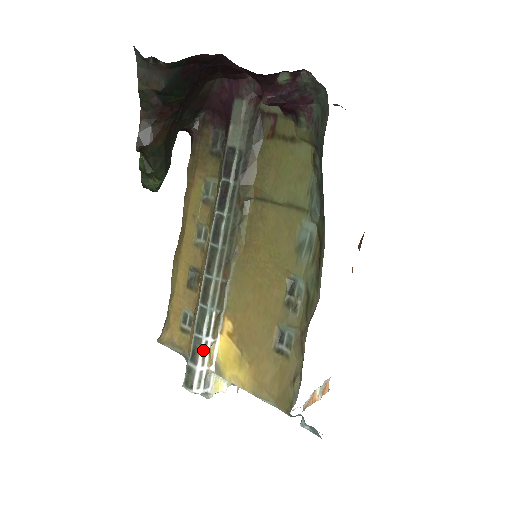
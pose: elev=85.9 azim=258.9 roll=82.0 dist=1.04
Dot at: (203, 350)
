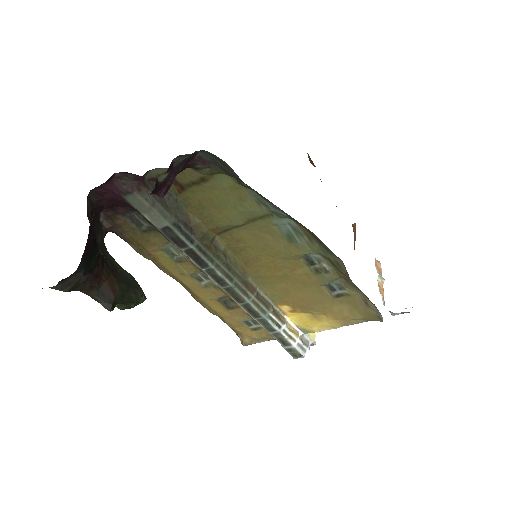
Dot at: (286, 335)
